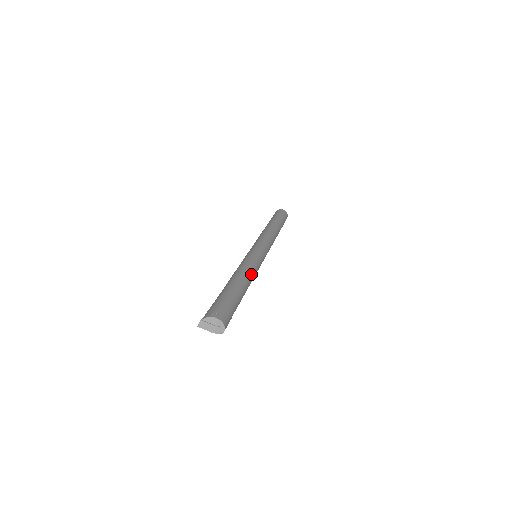
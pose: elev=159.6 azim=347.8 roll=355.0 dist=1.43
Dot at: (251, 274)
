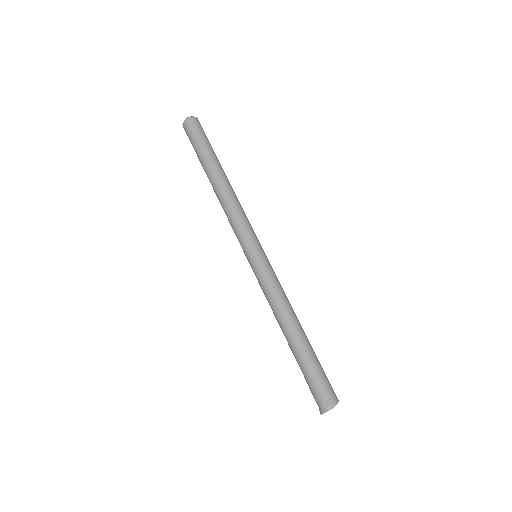
Dot at: (289, 305)
